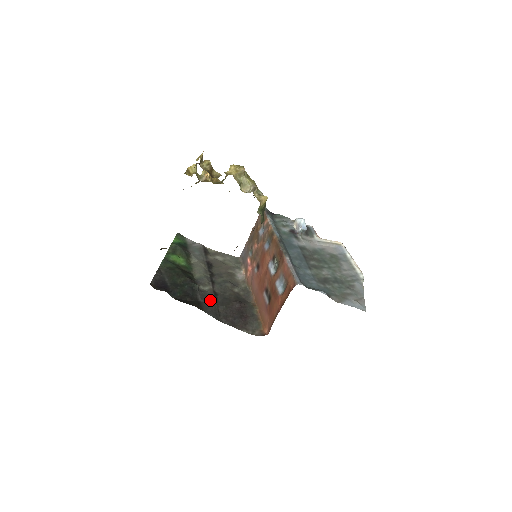
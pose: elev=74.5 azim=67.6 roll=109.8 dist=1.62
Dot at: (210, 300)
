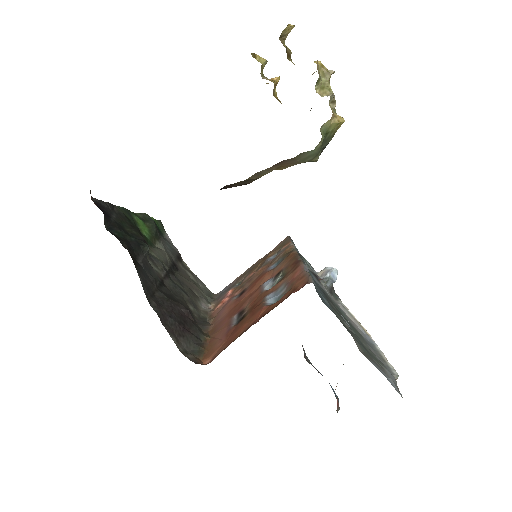
Dot at: (152, 275)
